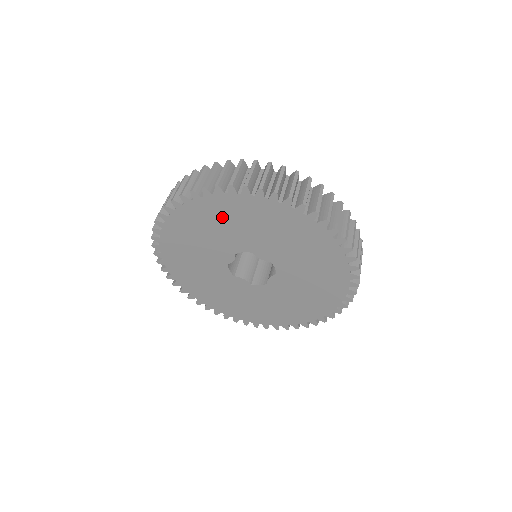
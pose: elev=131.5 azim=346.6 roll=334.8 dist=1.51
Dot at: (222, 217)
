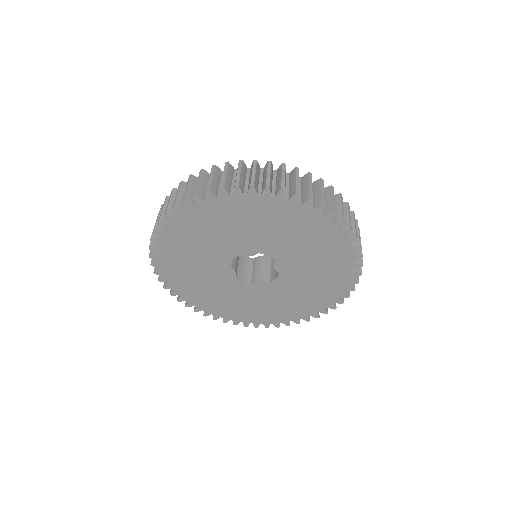
Dot at: (291, 226)
